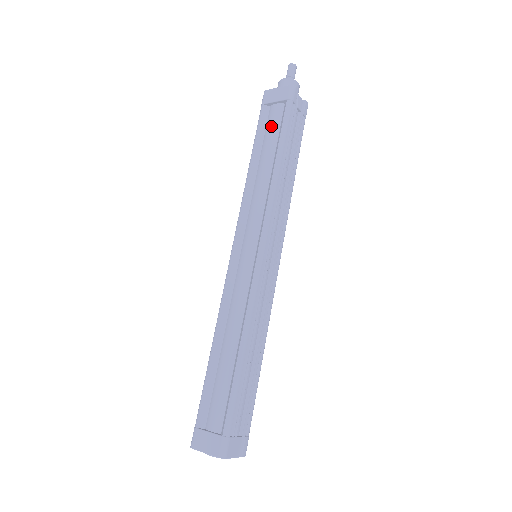
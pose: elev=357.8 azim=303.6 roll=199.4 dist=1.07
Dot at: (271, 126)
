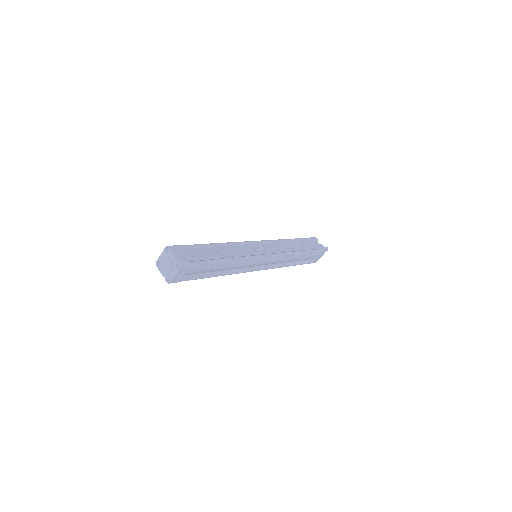
Dot at: occluded
